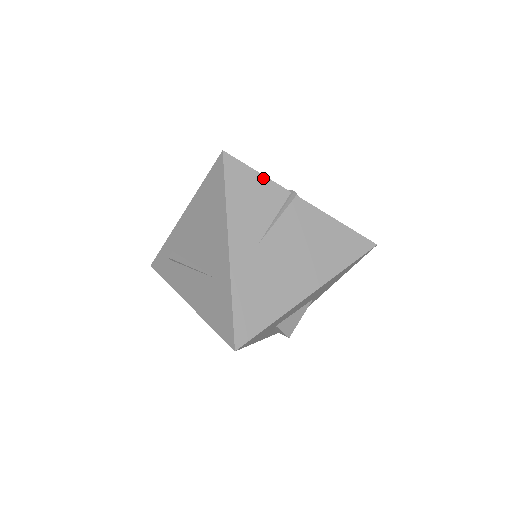
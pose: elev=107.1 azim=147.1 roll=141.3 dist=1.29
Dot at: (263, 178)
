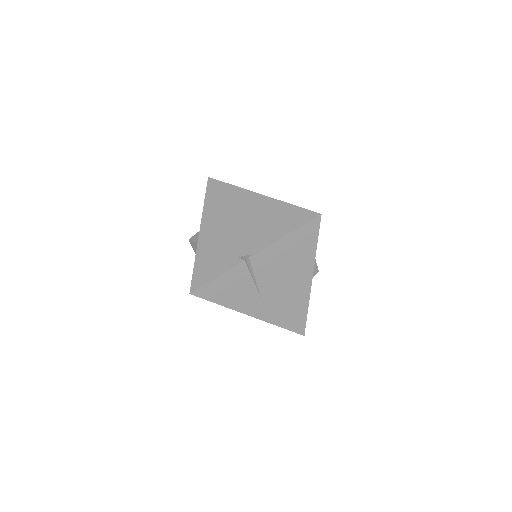
Dot at: (223, 276)
